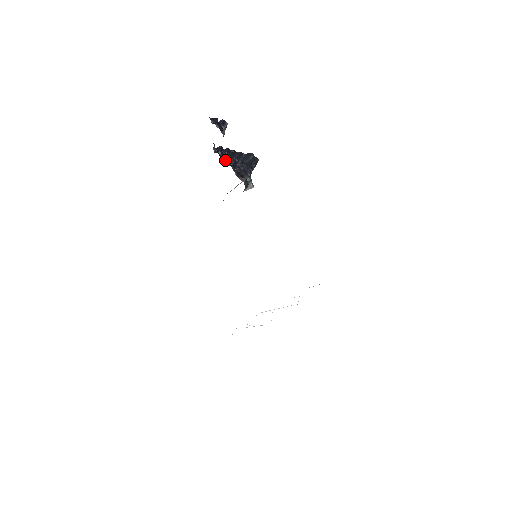
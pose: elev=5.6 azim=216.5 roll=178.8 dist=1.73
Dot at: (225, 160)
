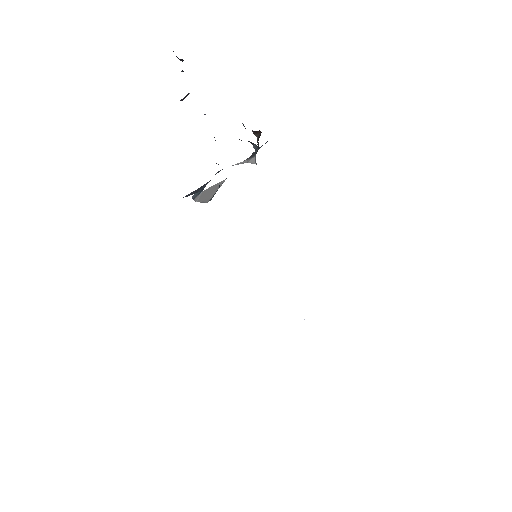
Dot at: occluded
